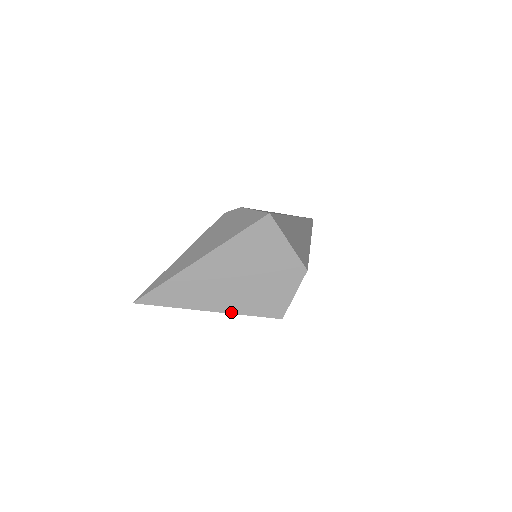
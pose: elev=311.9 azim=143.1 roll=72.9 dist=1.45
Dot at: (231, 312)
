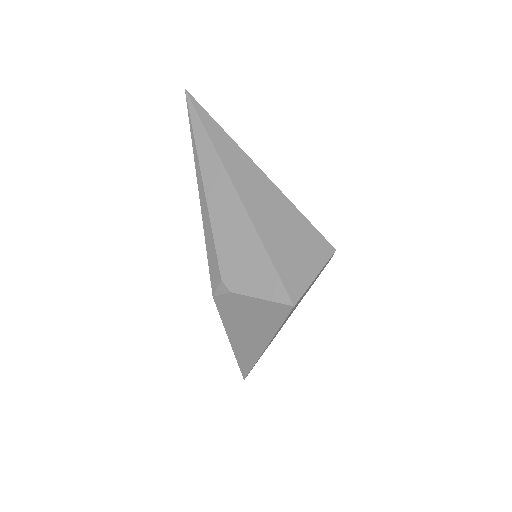
Dot at: occluded
